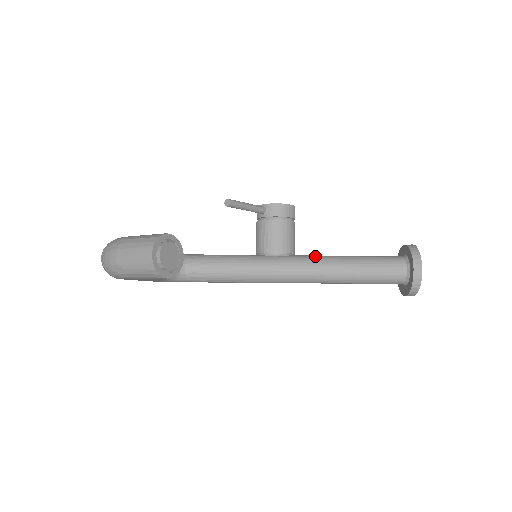
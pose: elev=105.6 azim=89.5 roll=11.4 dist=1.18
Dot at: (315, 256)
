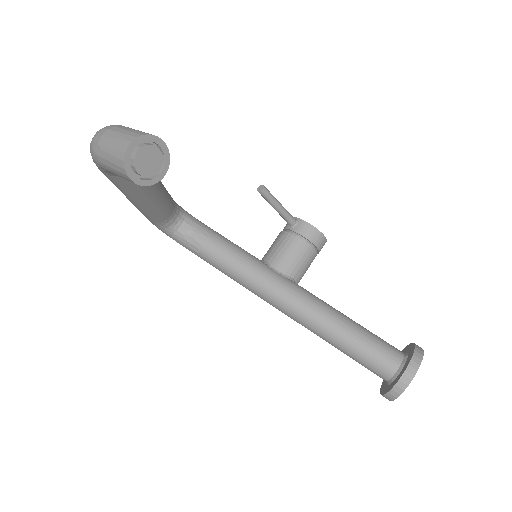
Dot at: (315, 296)
